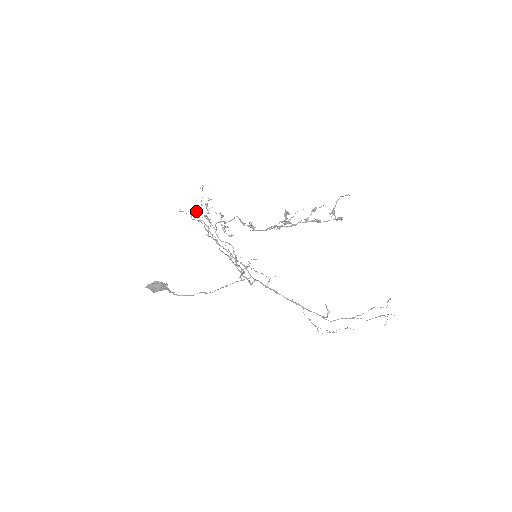
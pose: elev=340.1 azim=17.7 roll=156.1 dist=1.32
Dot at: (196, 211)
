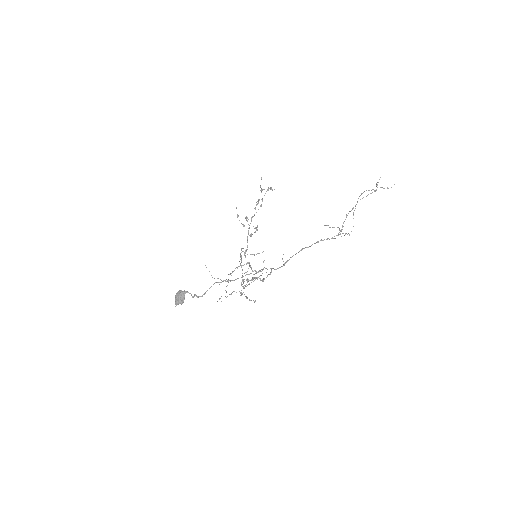
Dot at: (226, 292)
